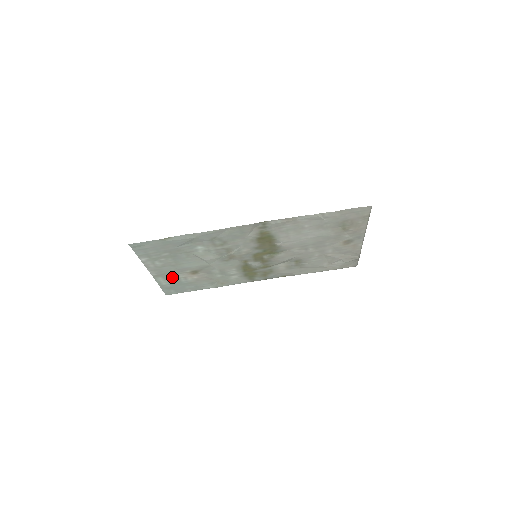
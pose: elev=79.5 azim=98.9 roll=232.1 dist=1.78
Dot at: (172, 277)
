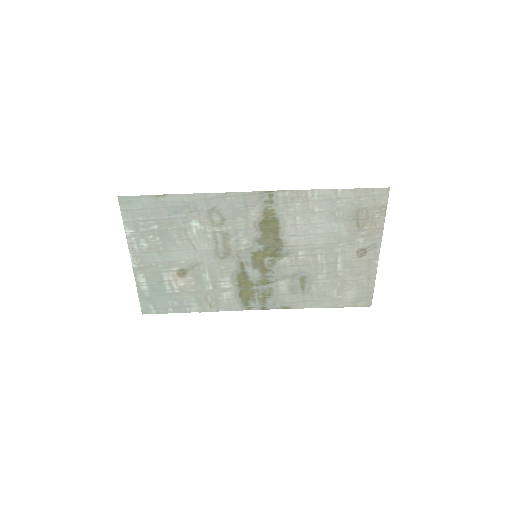
Dot at: (155, 277)
